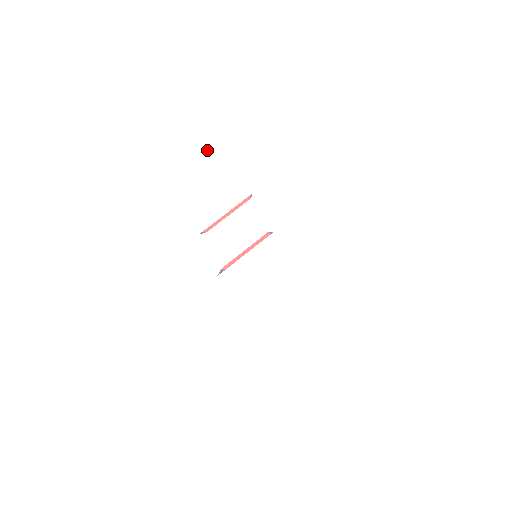
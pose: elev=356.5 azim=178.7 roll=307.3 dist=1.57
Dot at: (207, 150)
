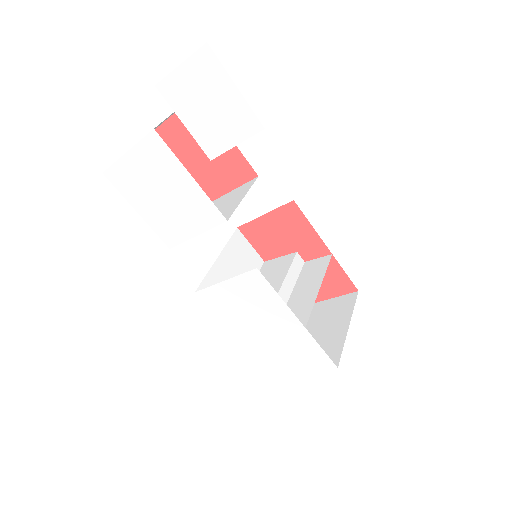
Dot at: (162, 156)
